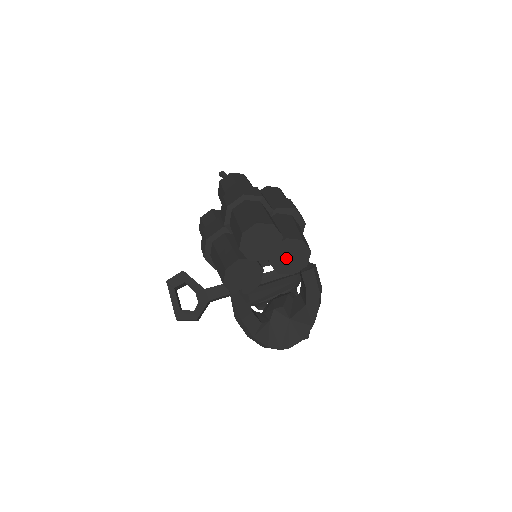
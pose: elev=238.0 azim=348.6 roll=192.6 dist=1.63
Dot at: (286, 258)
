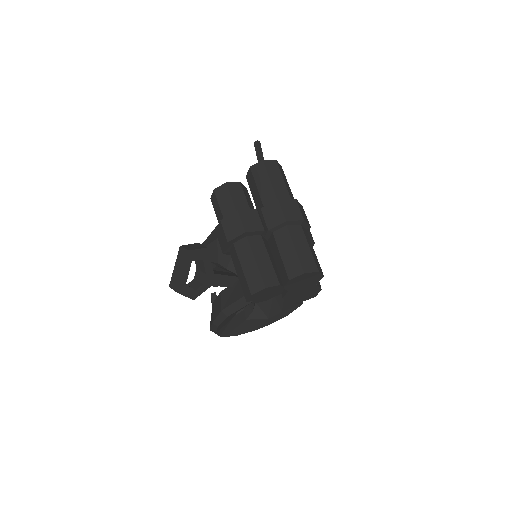
Dot at: (300, 293)
